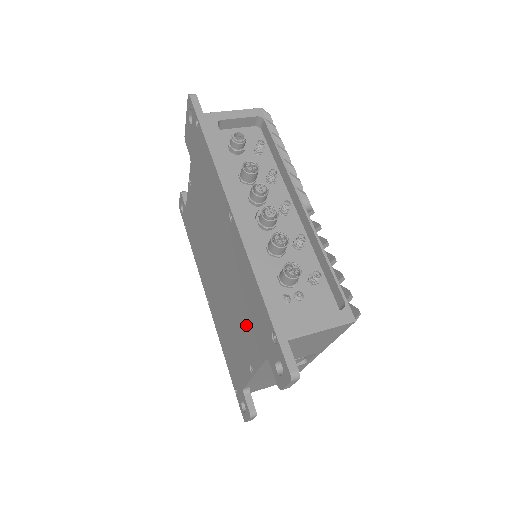
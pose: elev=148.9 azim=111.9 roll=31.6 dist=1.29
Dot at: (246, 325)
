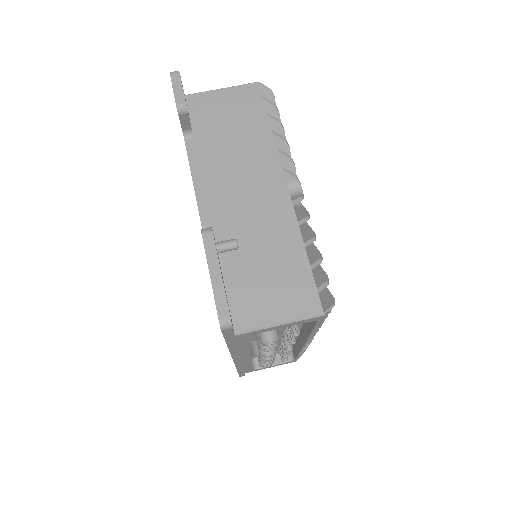
Dot at: occluded
